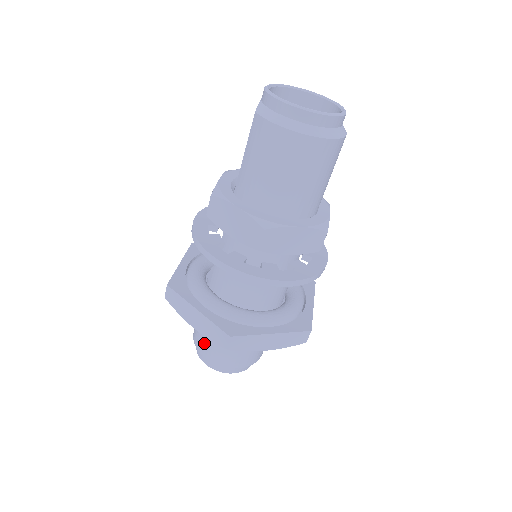
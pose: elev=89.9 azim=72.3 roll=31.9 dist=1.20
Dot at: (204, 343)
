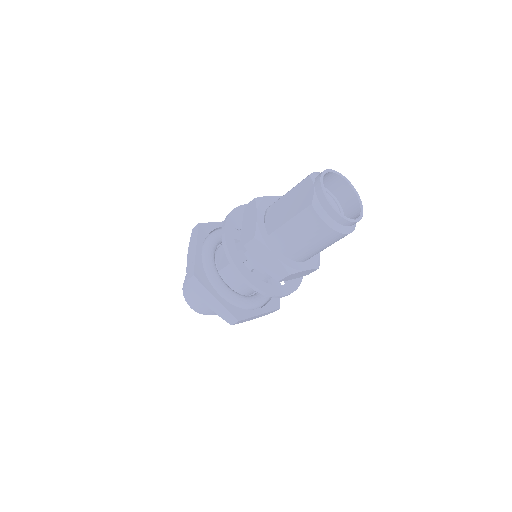
Dot at: (198, 300)
